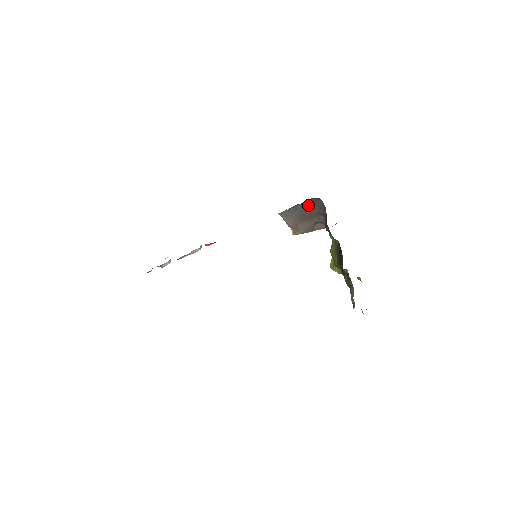
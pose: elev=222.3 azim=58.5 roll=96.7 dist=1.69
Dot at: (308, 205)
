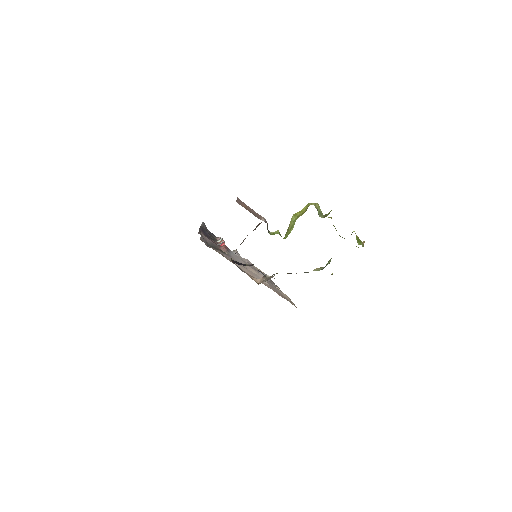
Dot at: occluded
